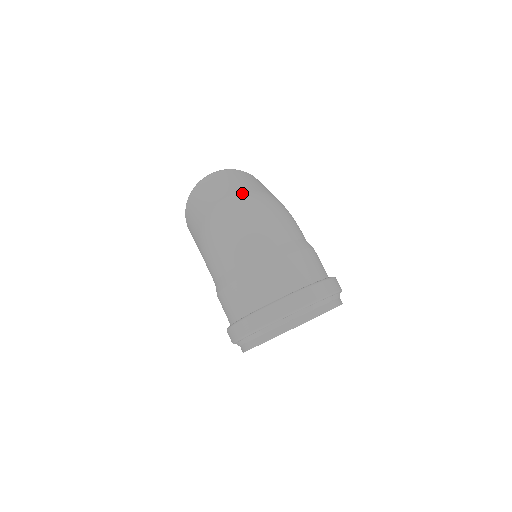
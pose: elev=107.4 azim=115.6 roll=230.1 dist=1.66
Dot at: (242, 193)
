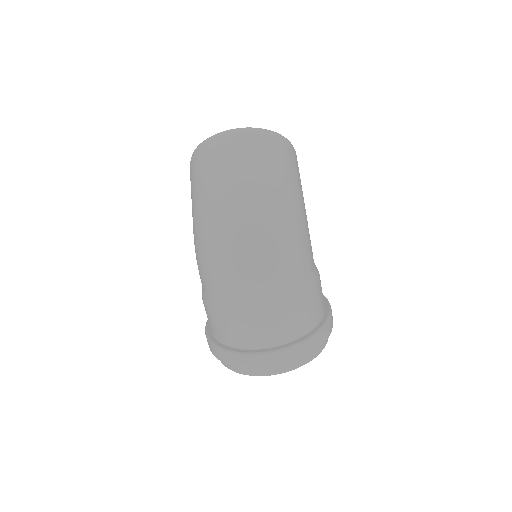
Dot at: (252, 208)
